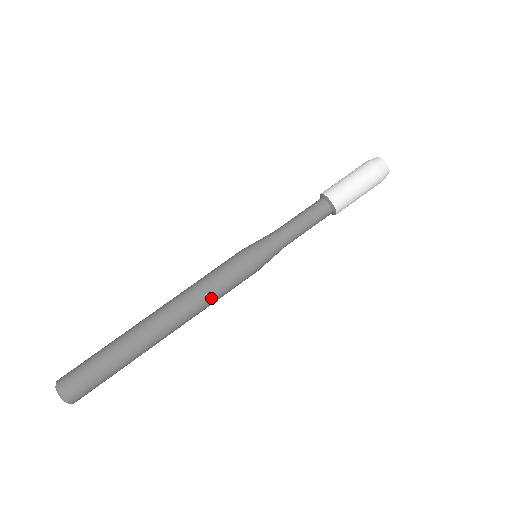
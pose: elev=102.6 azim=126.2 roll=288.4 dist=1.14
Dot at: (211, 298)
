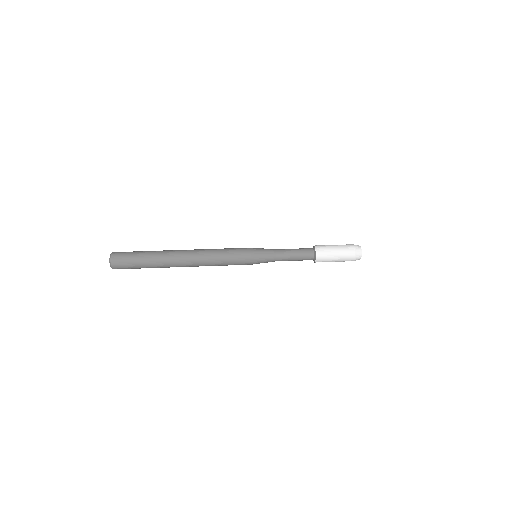
Dot at: (217, 264)
